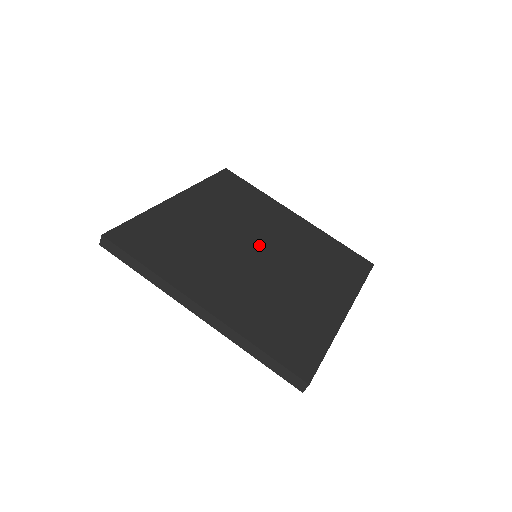
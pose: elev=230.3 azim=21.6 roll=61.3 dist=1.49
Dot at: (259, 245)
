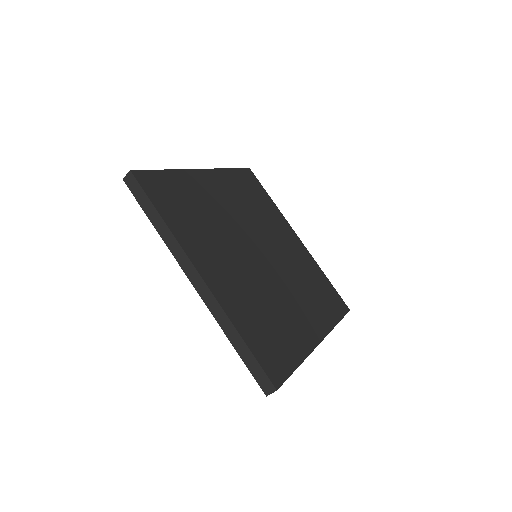
Dot at: (262, 247)
